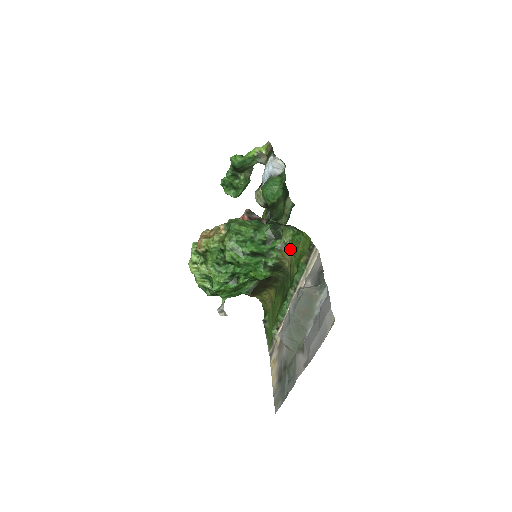
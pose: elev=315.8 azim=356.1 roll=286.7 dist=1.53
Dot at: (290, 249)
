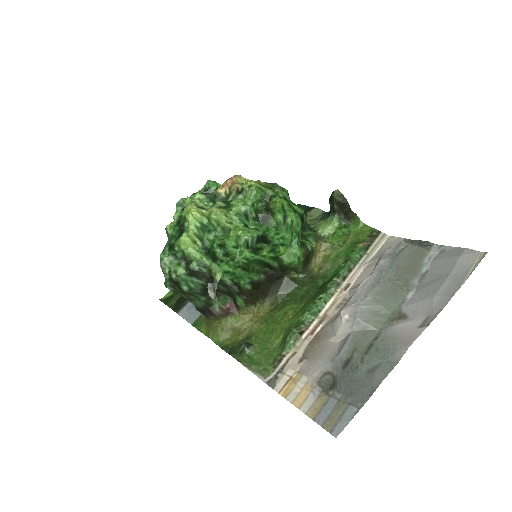
Dot at: (330, 242)
